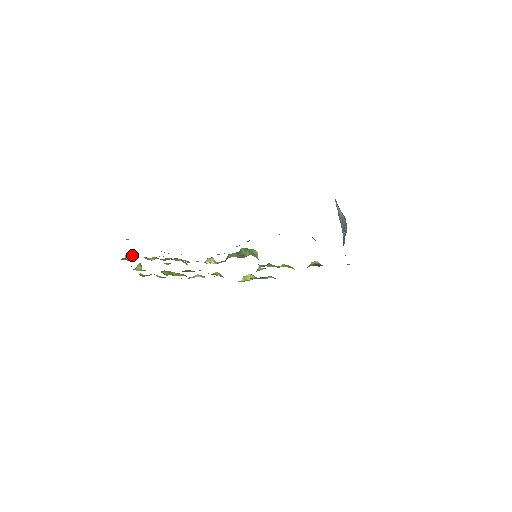
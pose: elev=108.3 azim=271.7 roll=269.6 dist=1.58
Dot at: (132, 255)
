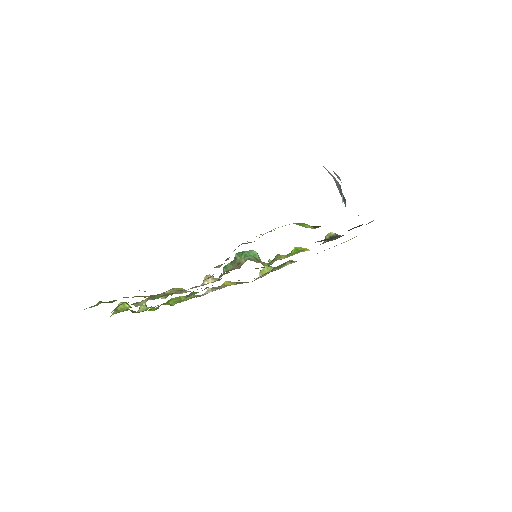
Dot at: (125, 302)
